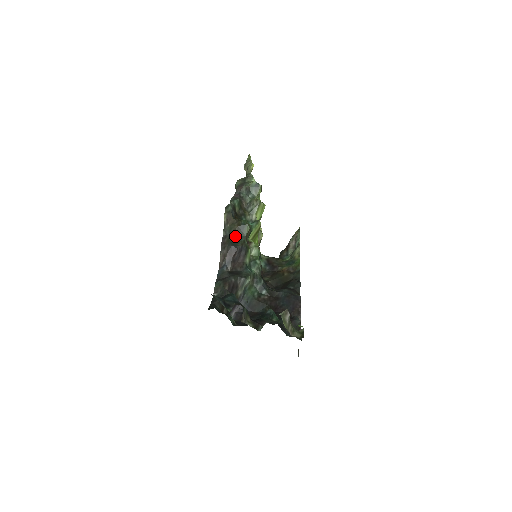
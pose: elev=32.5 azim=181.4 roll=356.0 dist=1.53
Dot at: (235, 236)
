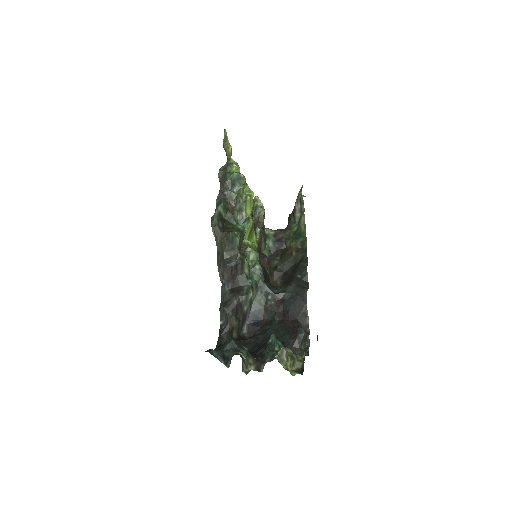
Dot at: (227, 251)
